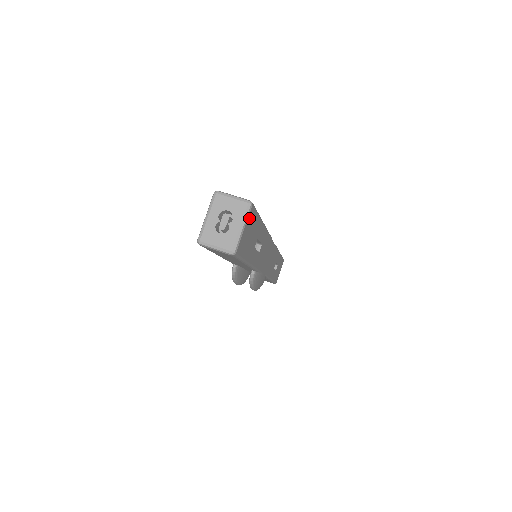
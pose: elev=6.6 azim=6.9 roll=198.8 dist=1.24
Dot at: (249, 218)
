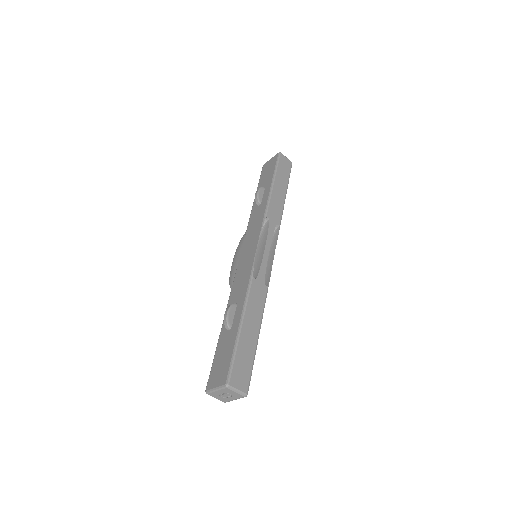
Dot at: occluded
